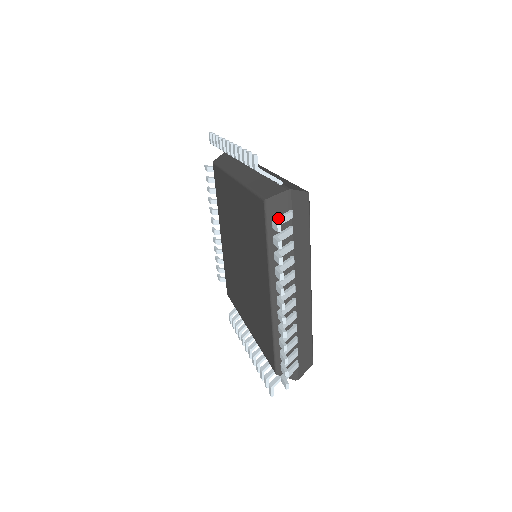
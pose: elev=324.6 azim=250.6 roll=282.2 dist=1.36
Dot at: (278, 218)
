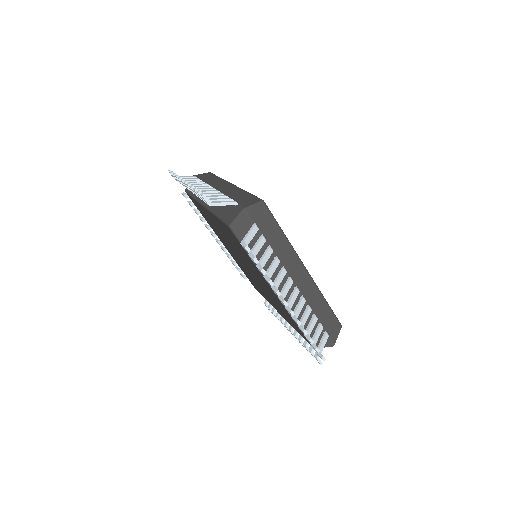
Dot at: (245, 239)
